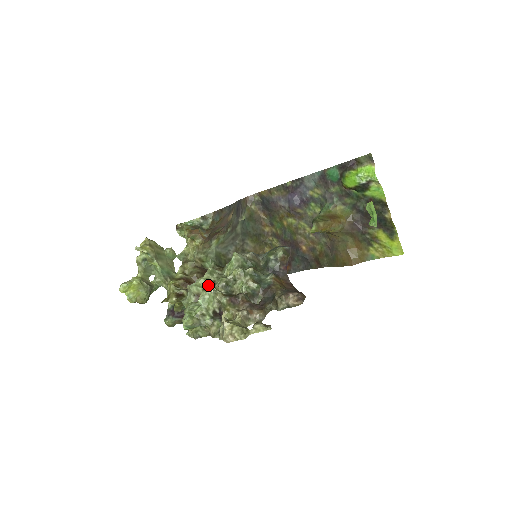
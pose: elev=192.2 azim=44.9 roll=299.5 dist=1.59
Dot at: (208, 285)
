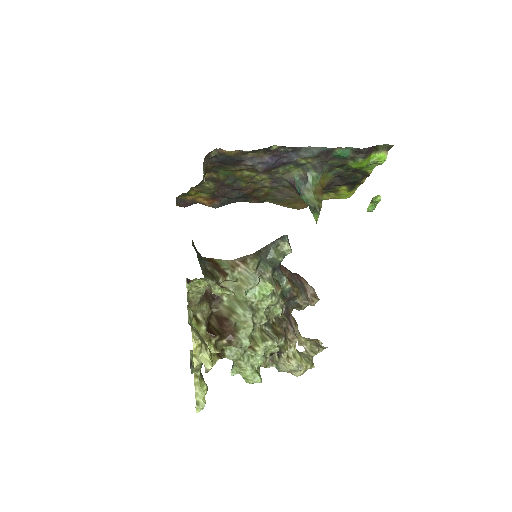
Dot at: (253, 331)
